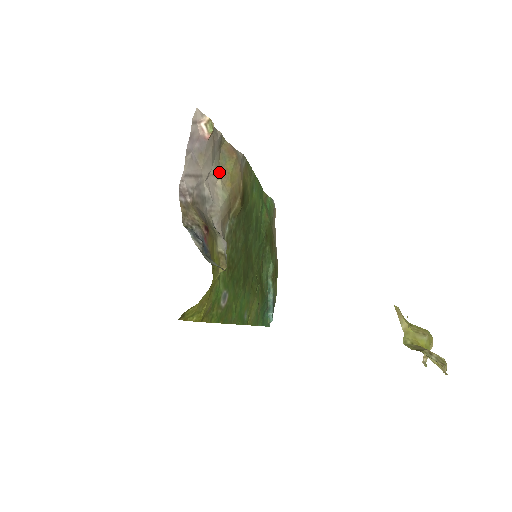
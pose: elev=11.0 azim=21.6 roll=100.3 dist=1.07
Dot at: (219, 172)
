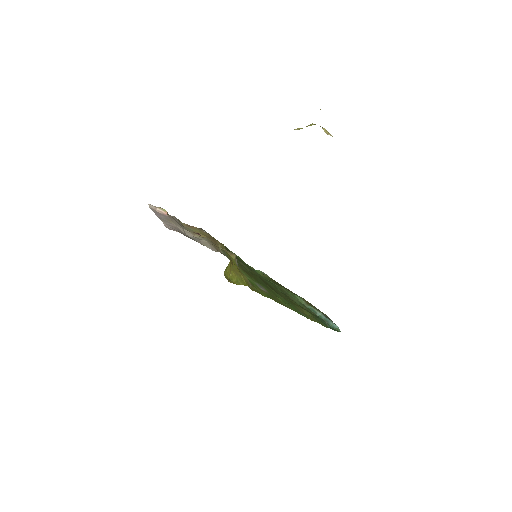
Dot at: (192, 233)
